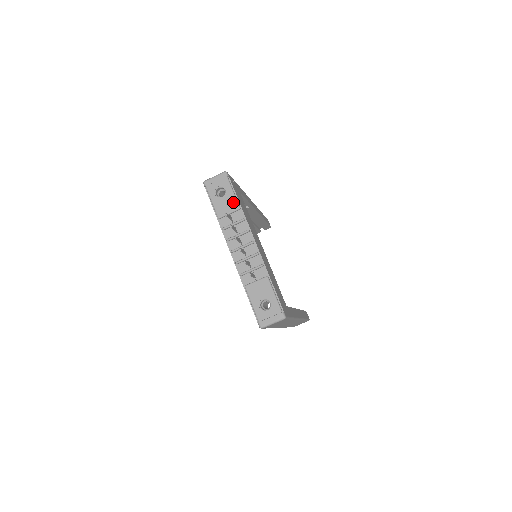
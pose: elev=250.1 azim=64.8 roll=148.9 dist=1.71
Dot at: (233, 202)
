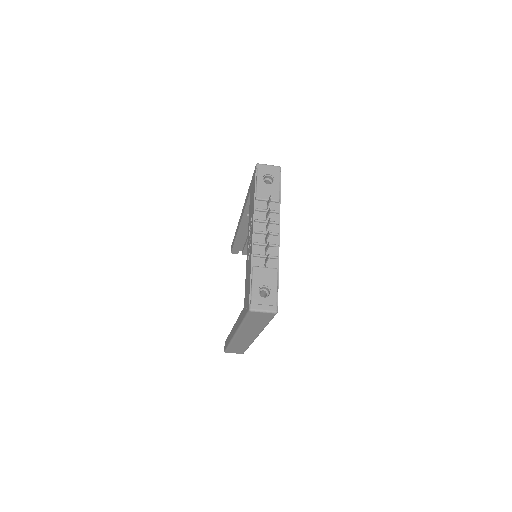
Dot at: (276, 193)
